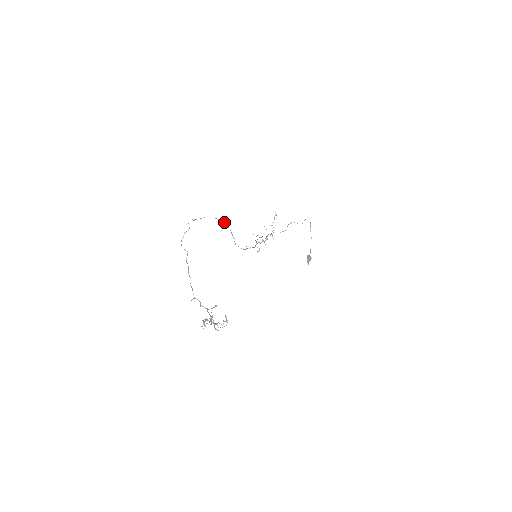
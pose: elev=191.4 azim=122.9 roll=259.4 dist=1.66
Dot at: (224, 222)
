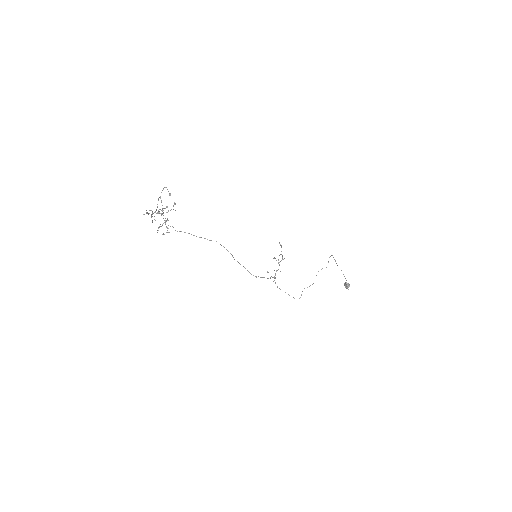
Dot at: occluded
